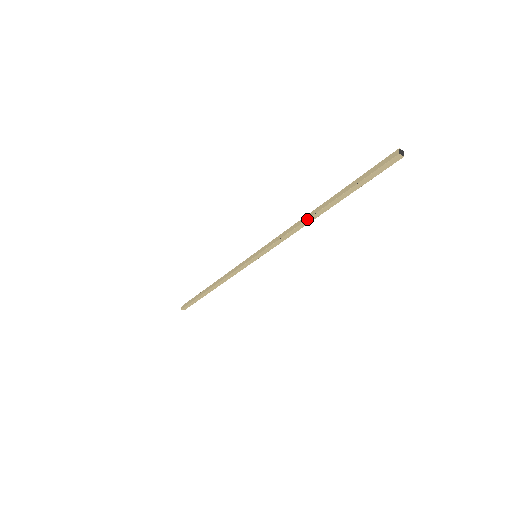
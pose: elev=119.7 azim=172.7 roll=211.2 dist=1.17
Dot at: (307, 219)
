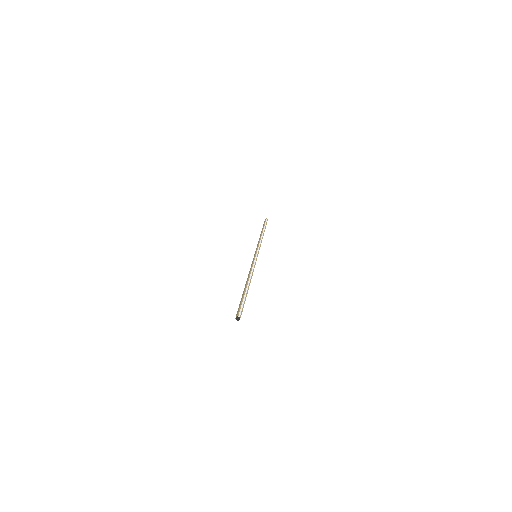
Dot at: (246, 281)
